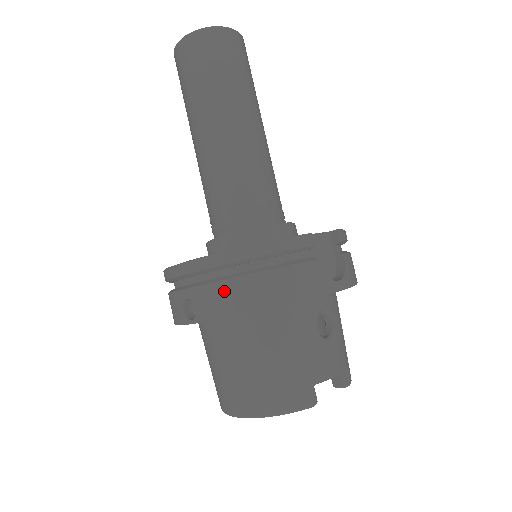
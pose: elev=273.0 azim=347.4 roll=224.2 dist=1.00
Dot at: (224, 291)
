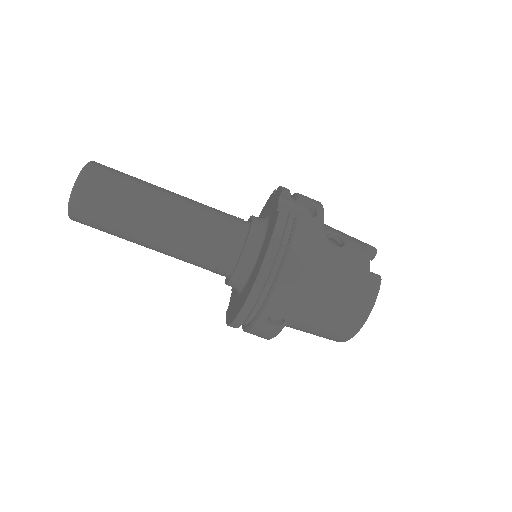
Dot at: (284, 288)
